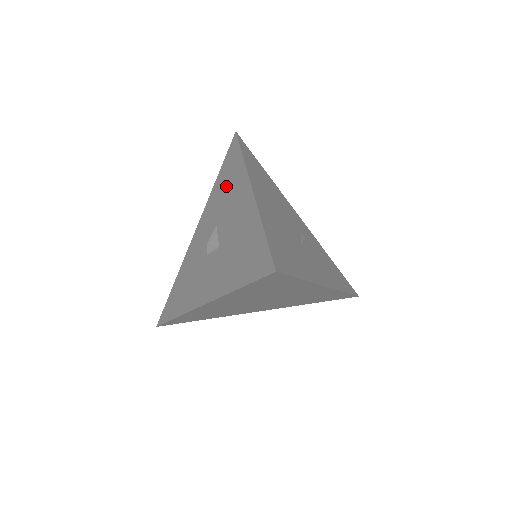
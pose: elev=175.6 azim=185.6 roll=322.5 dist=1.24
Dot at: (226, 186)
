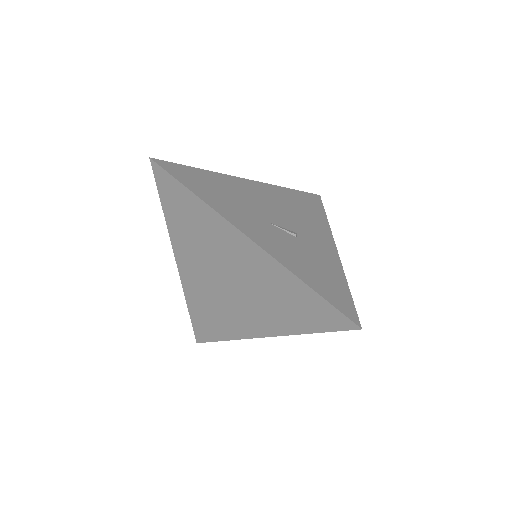
Dot at: occluded
